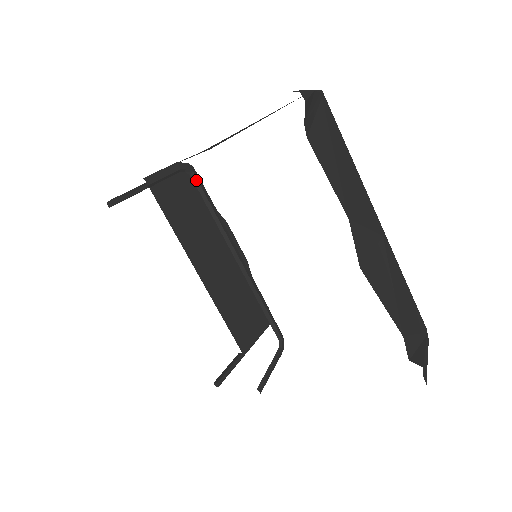
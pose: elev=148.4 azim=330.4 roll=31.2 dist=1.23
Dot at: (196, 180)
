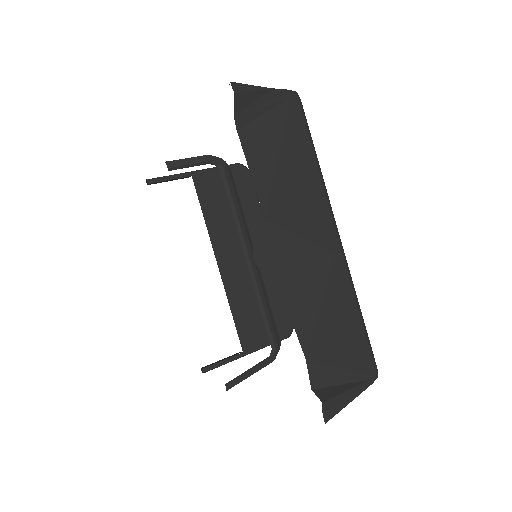
Dot at: (224, 174)
